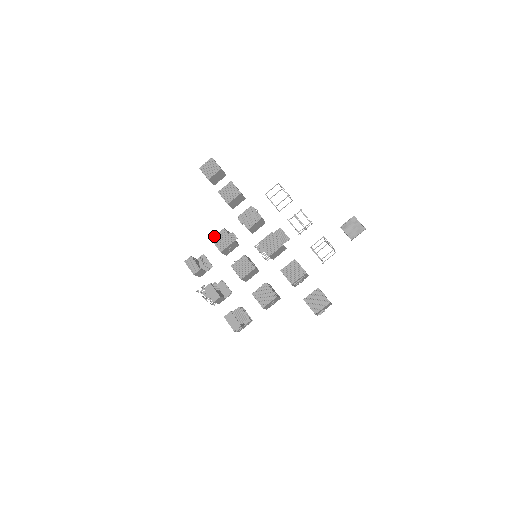
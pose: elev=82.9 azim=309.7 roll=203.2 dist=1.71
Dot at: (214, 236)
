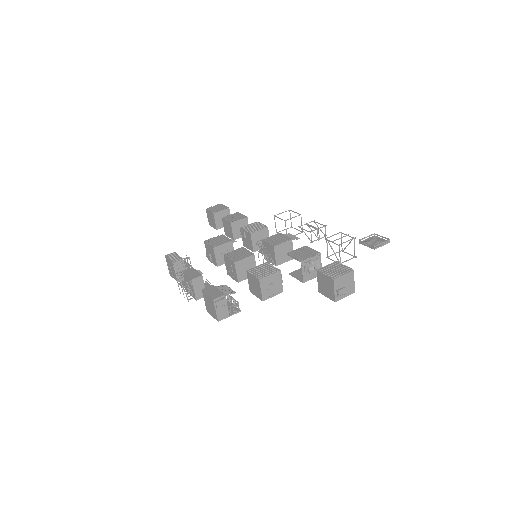
Dot at: (209, 239)
